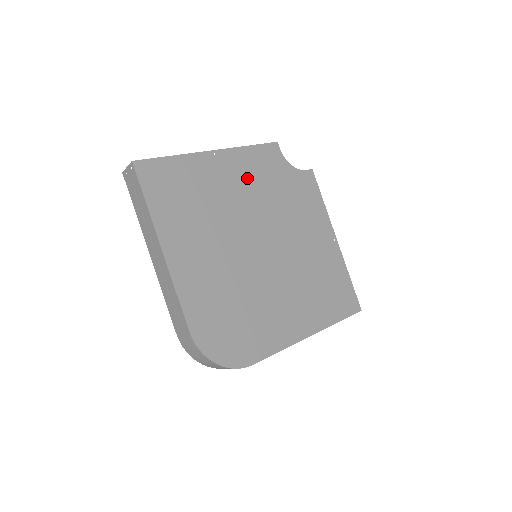
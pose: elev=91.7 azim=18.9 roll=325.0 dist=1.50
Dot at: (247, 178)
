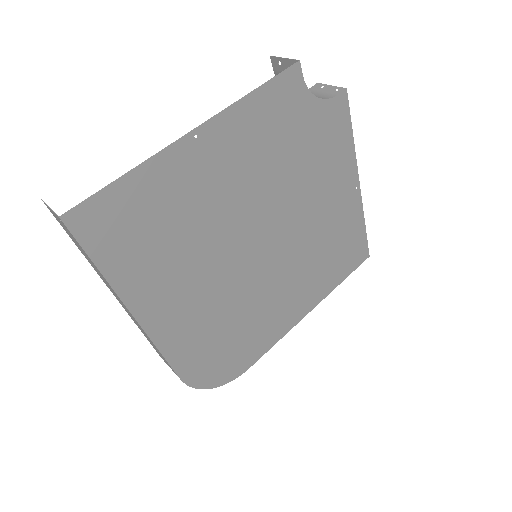
Dot at: (248, 154)
